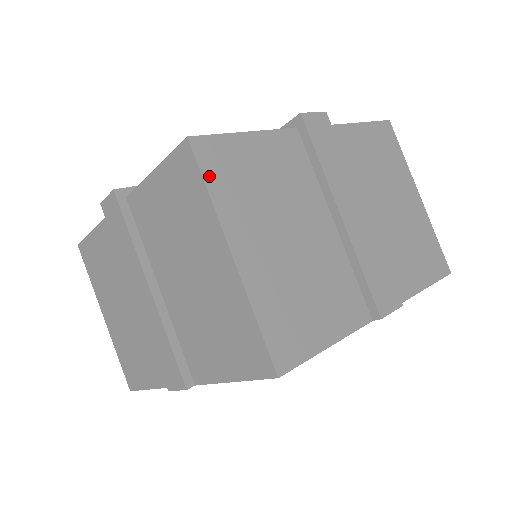
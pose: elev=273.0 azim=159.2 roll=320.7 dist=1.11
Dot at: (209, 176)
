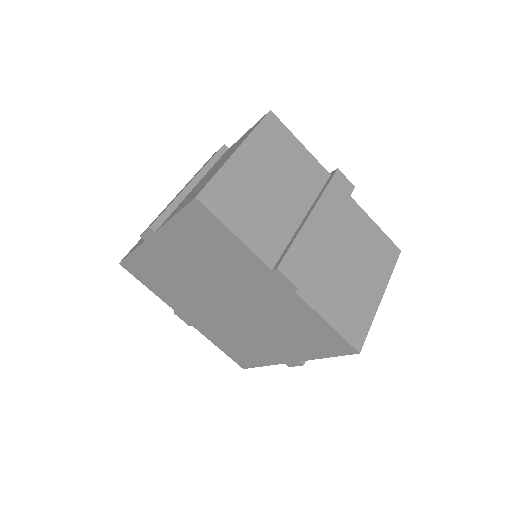
Dot at: (263, 126)
